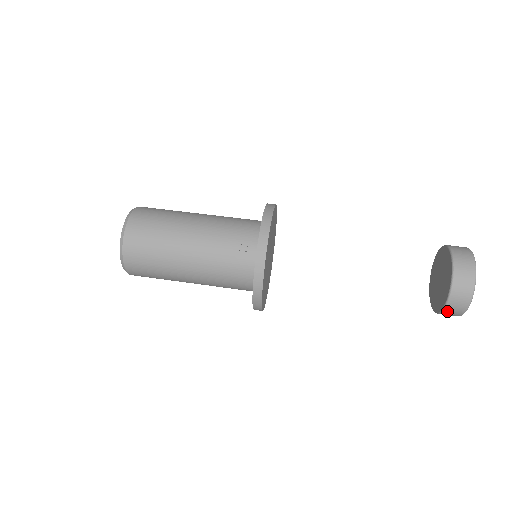
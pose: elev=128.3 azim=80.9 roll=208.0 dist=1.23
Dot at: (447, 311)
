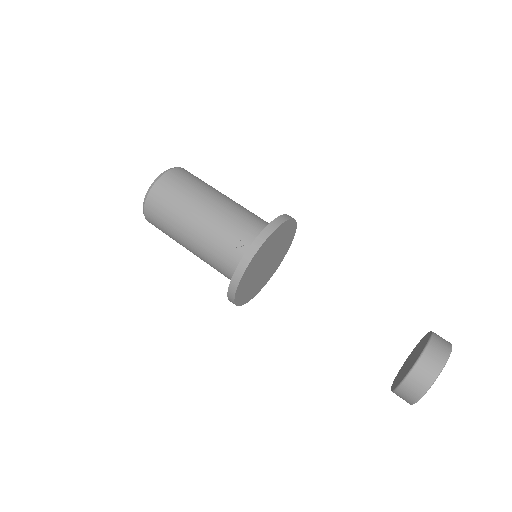
Dot at: (398, 393)
